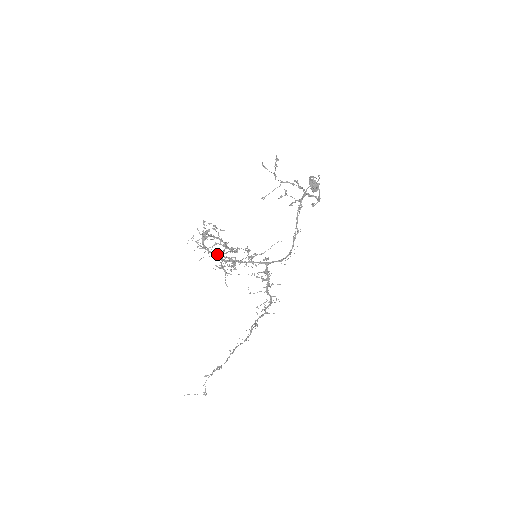
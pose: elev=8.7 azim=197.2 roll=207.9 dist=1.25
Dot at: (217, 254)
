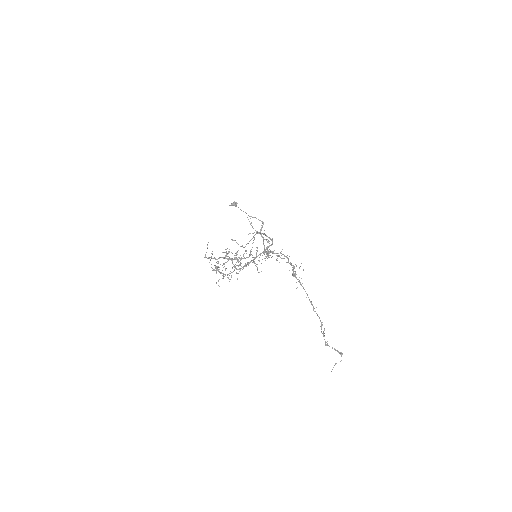
Dot at: occluded
